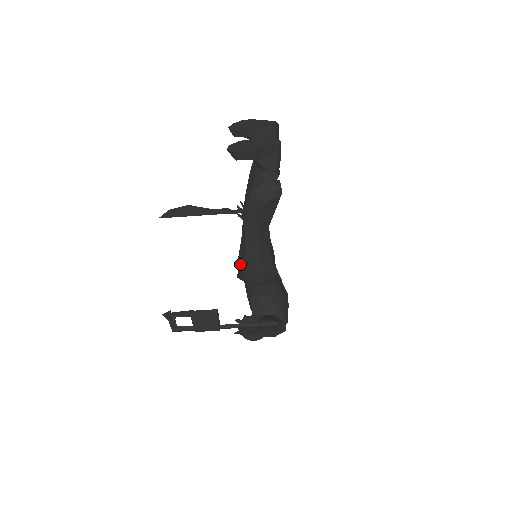
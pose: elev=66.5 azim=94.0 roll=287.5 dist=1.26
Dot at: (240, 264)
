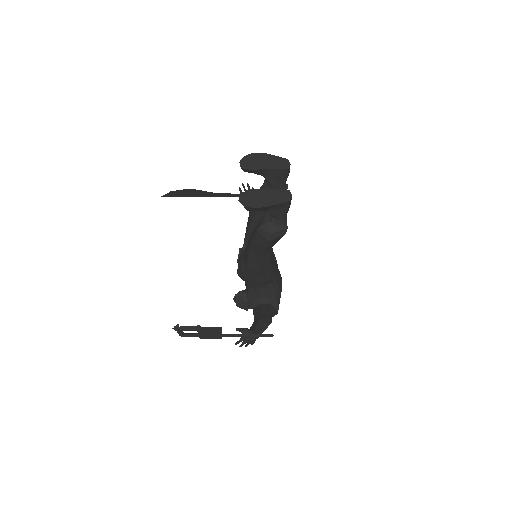
Dot at: (241, 266)
